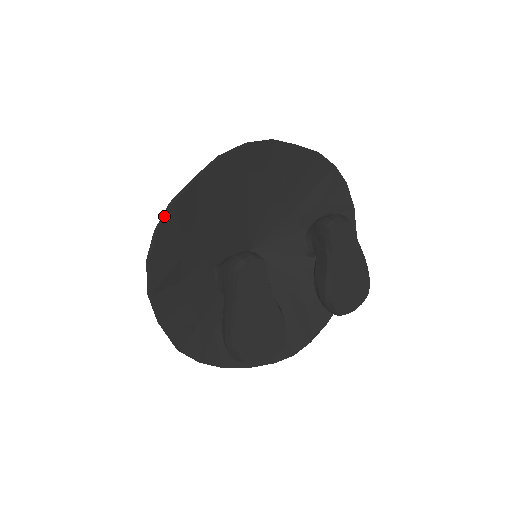
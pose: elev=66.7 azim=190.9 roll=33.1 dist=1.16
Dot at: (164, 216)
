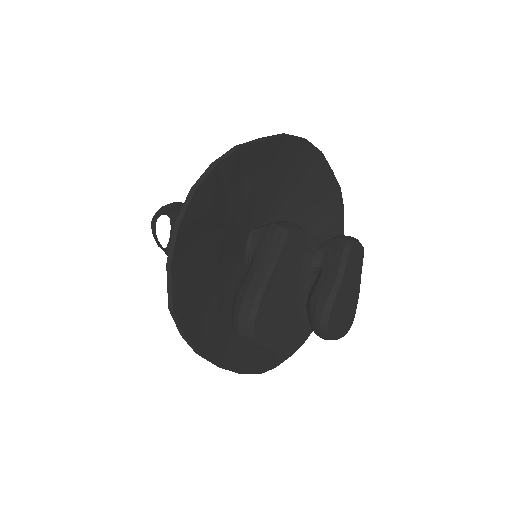
Dot at: (227, 155)
